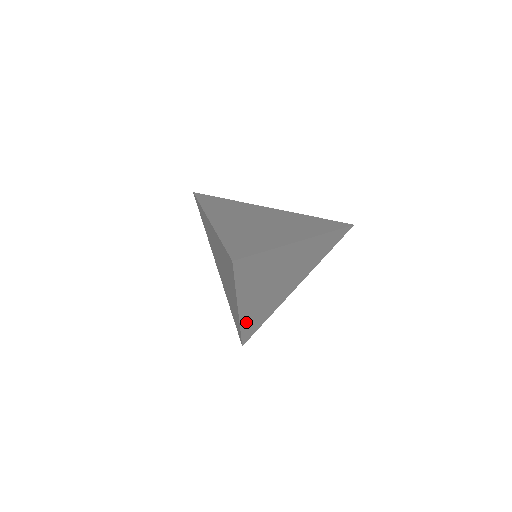
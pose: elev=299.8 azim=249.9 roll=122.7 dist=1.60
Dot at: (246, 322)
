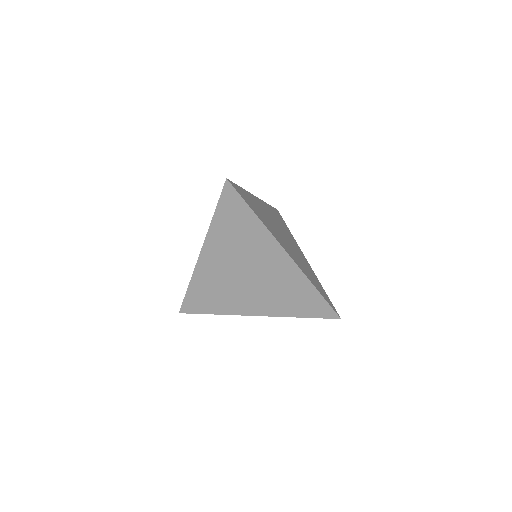
Dot at: (198, 283)
